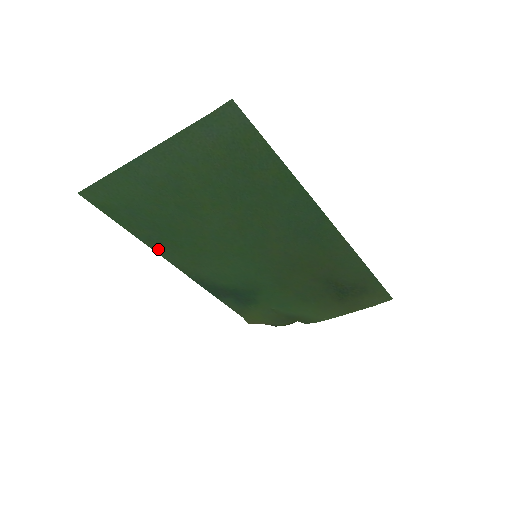
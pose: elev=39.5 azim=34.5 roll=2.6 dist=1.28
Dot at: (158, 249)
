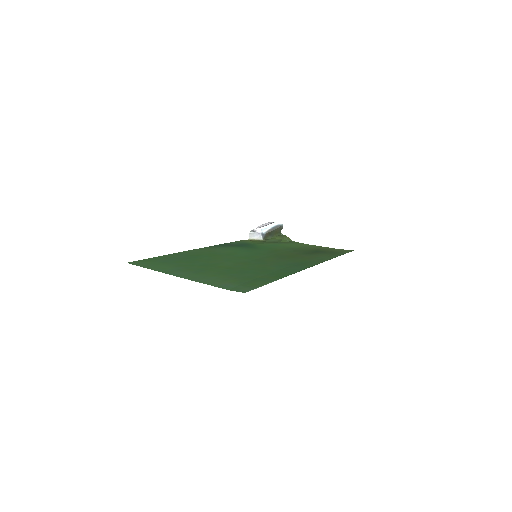
Dot at: (184, 252)
